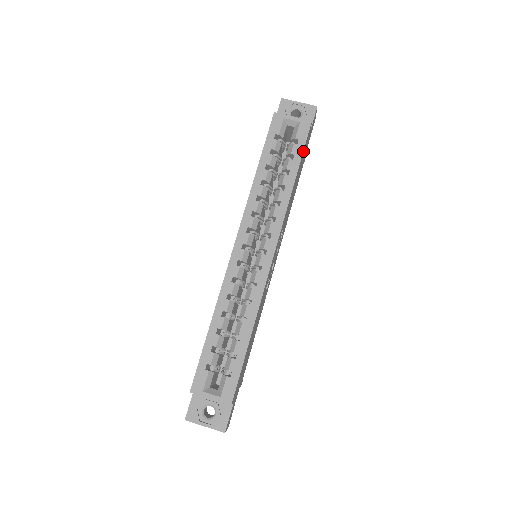
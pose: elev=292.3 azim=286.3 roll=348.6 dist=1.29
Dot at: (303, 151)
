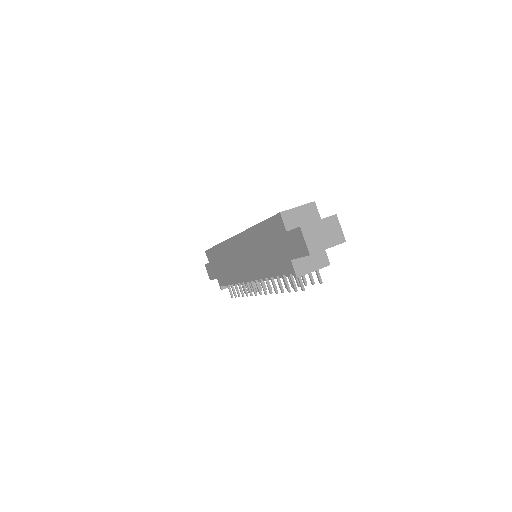
Dot at: occluded
